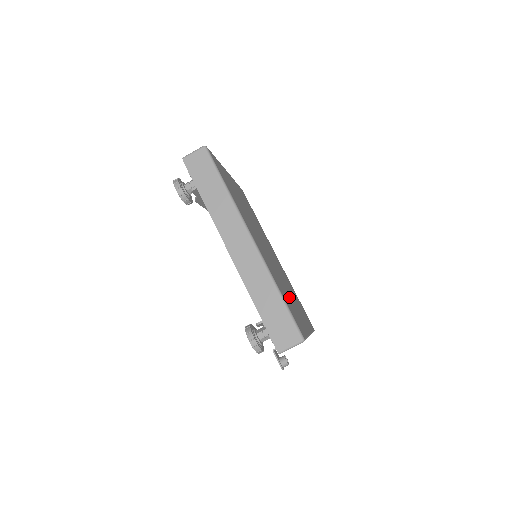
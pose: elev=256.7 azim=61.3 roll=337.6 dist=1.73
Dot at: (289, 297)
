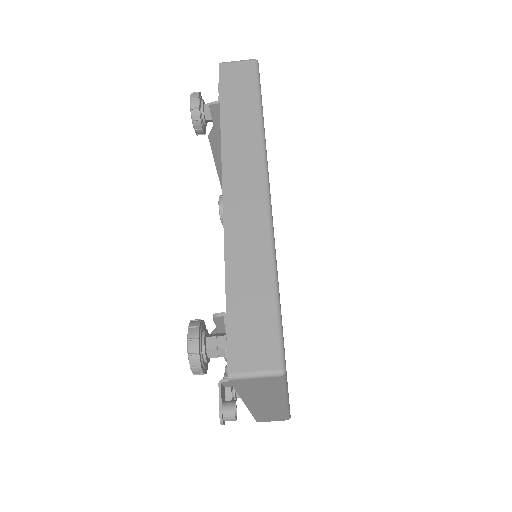
Dot at: occluded
